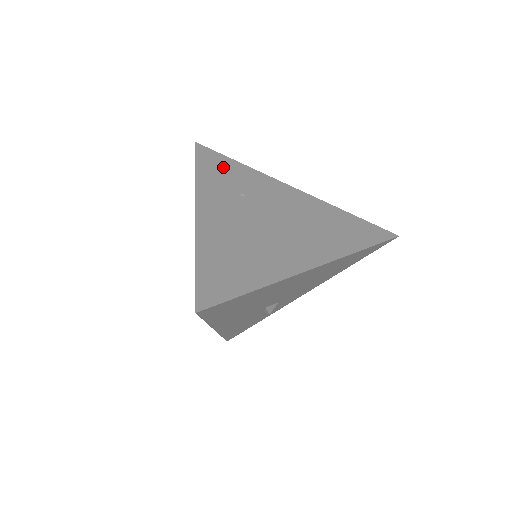
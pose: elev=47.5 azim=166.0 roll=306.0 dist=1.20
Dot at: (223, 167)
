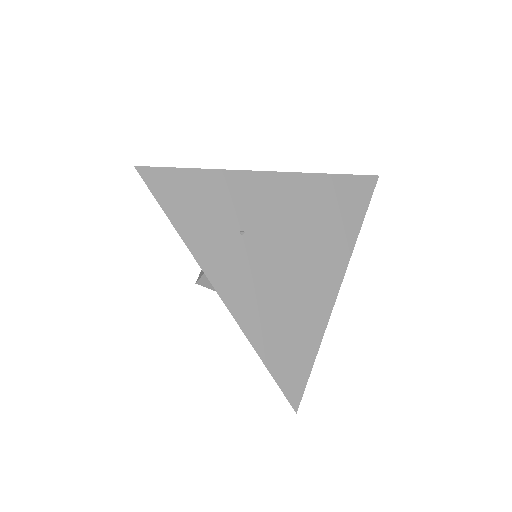
Dot at: (196, 196)
